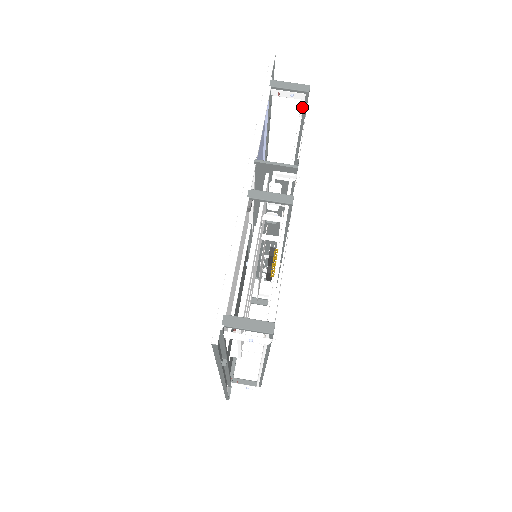
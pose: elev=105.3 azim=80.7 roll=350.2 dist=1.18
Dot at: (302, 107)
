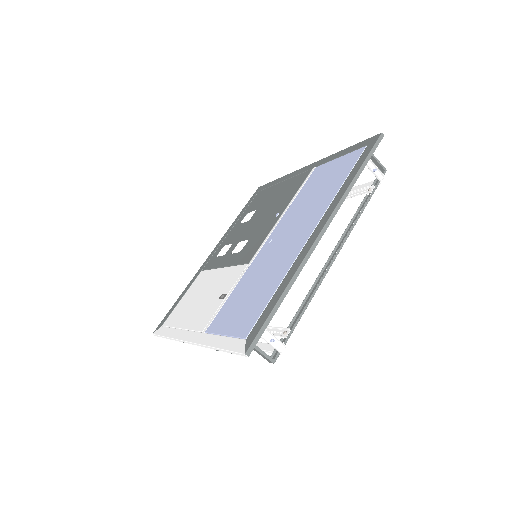
Dot at: (285, 337)
